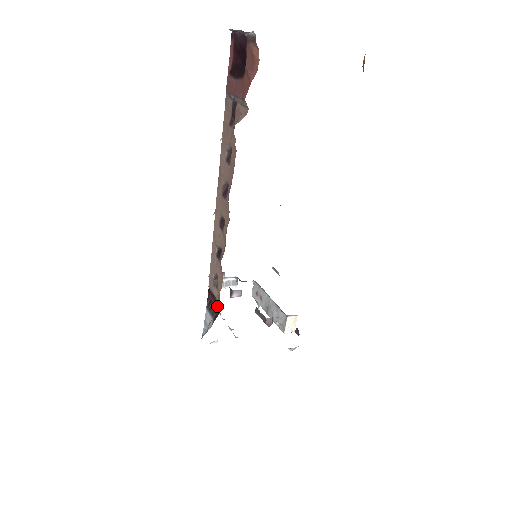
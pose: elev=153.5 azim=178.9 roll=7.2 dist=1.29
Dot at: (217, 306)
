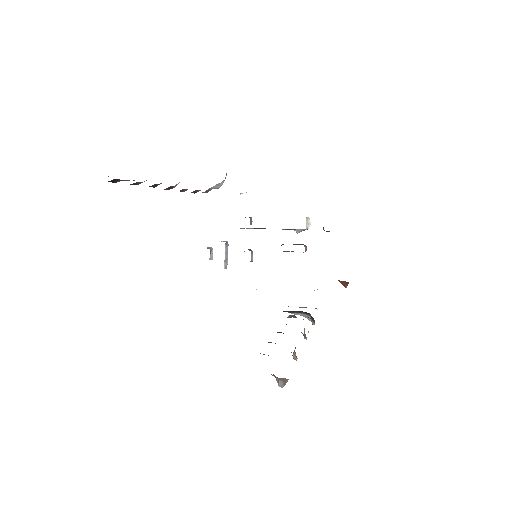
Dot at: occluded
